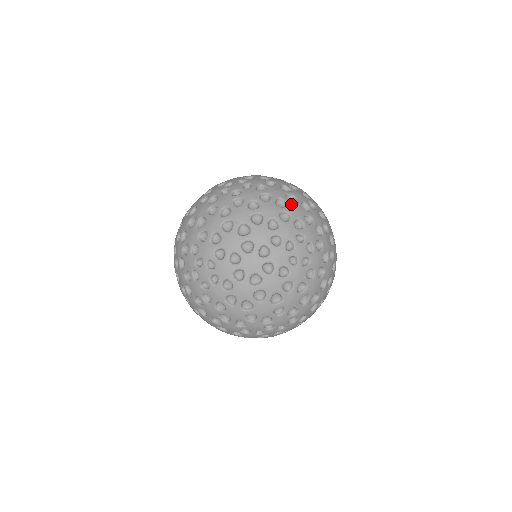
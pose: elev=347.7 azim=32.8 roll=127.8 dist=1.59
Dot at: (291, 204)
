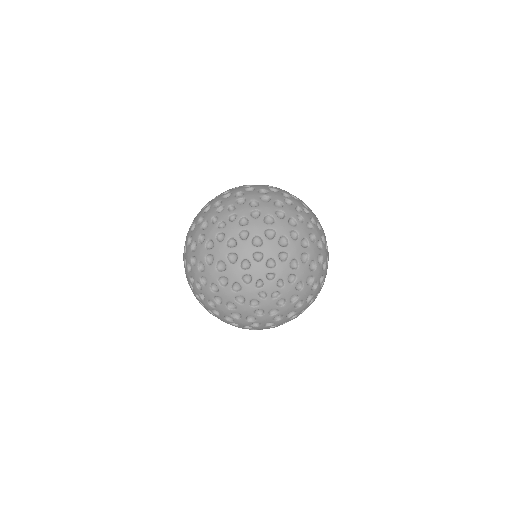
Dot at: (270, 194)
